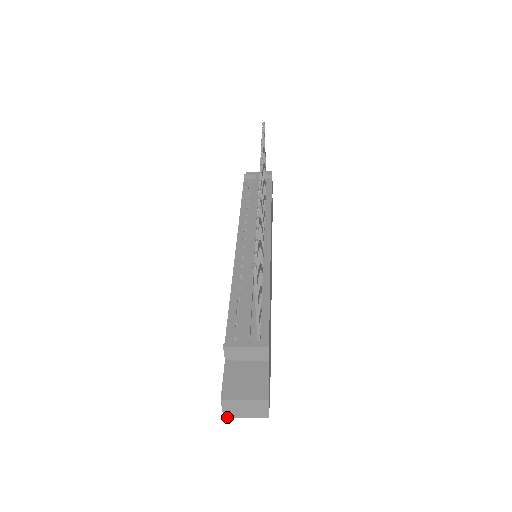
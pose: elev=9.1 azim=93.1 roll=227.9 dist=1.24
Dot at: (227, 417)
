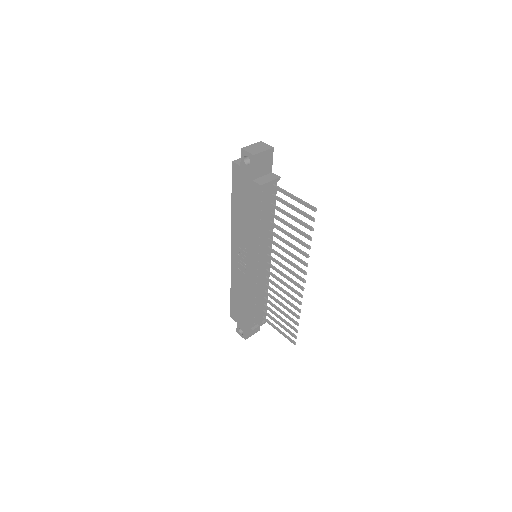
Dot at: occluded
